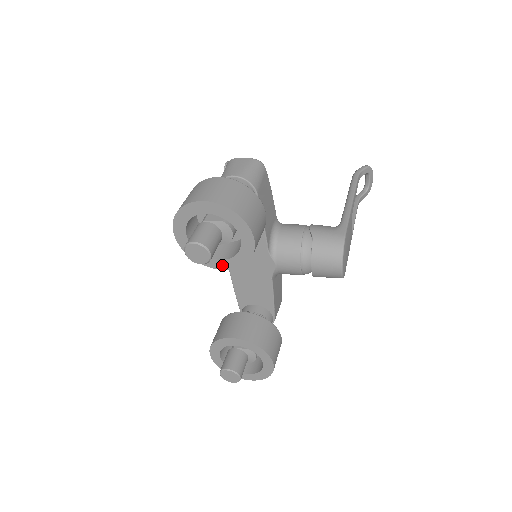
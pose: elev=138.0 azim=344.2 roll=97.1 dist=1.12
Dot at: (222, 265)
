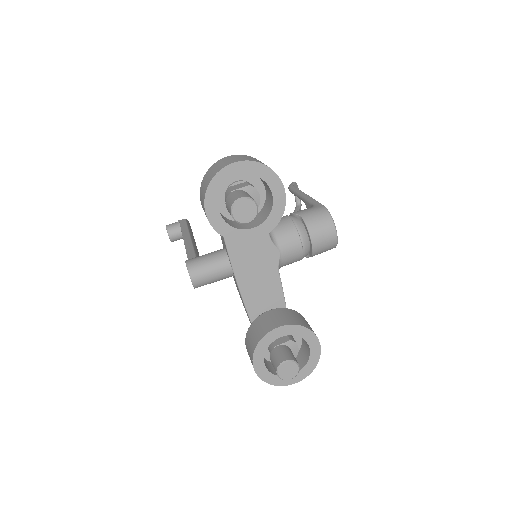
Dot at: (257, 233)
